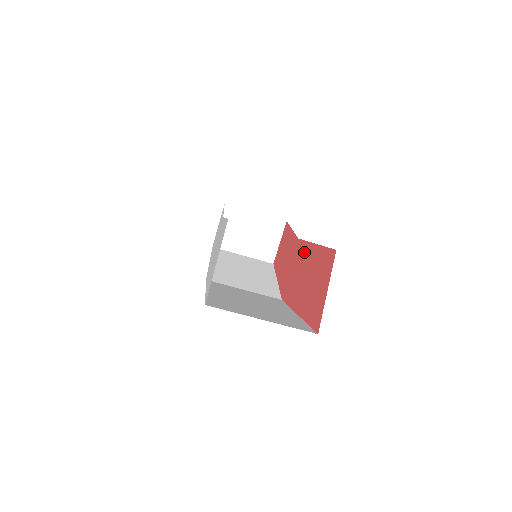
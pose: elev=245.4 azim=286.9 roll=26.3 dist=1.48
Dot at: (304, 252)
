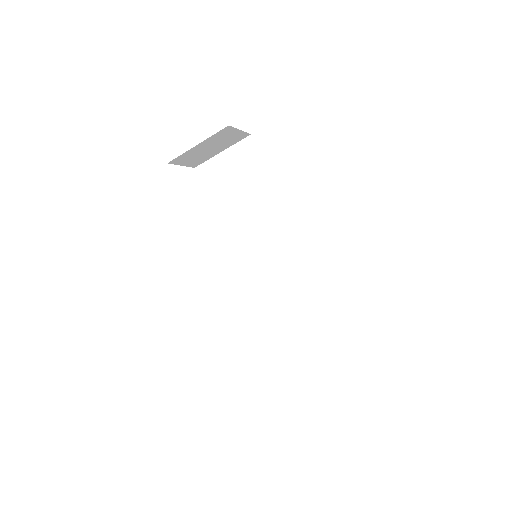
Dot at: occluded
